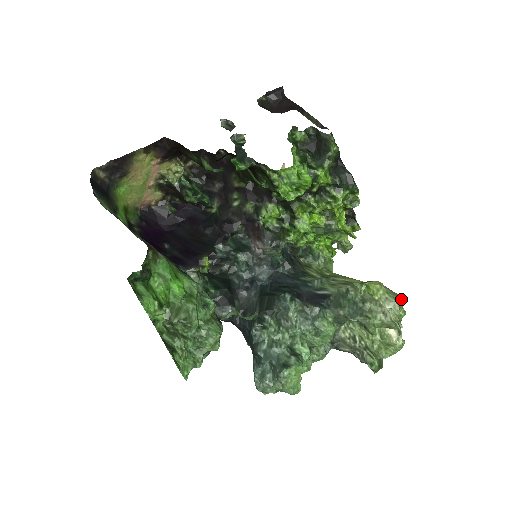
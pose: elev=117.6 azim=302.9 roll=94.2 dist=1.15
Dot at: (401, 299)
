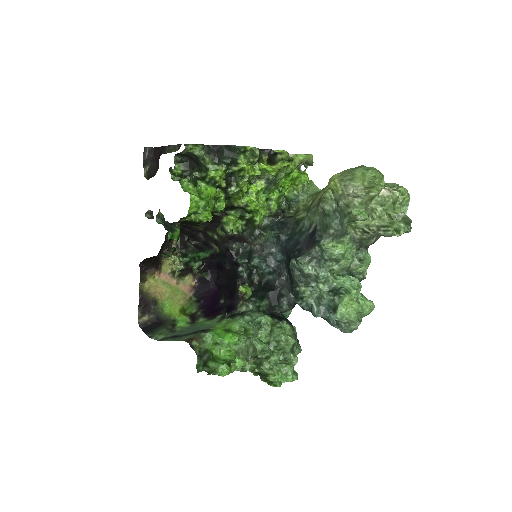
Dot at: (356, 171)
